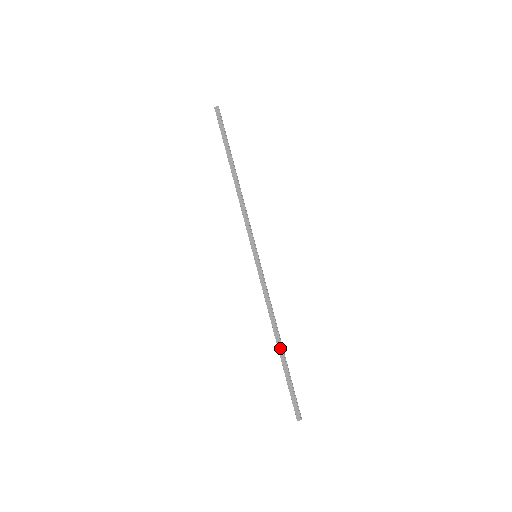
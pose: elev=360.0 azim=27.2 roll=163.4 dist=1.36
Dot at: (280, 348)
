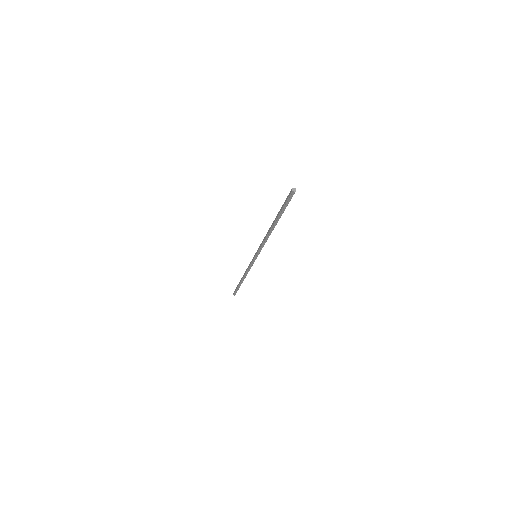
Dot at: (273, 223)
